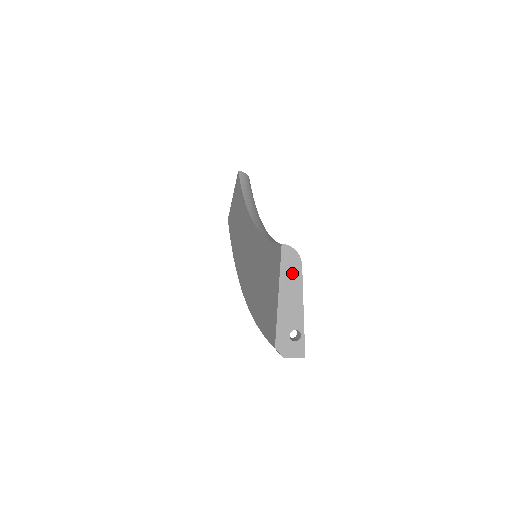
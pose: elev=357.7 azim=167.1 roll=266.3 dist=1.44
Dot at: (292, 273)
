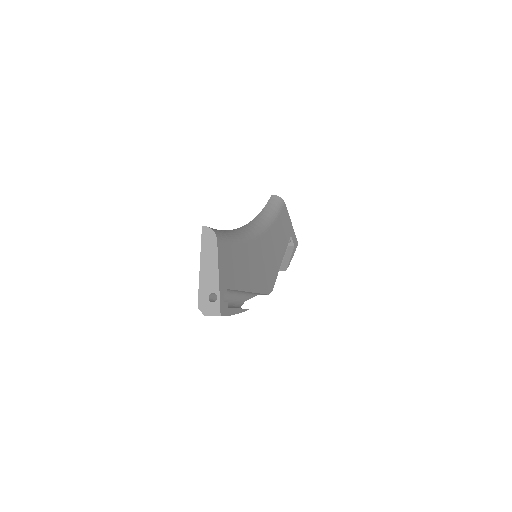
Dot at: (210, 248)
